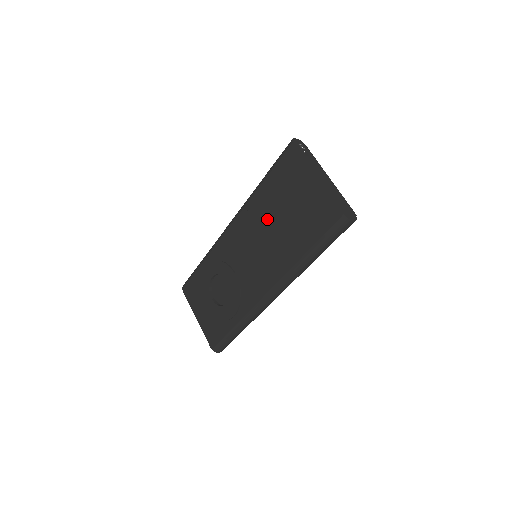
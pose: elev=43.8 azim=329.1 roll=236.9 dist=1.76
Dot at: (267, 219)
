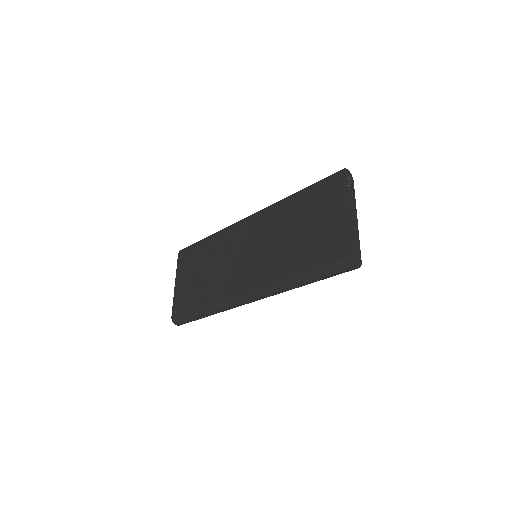
Dot at: (283, 227)
